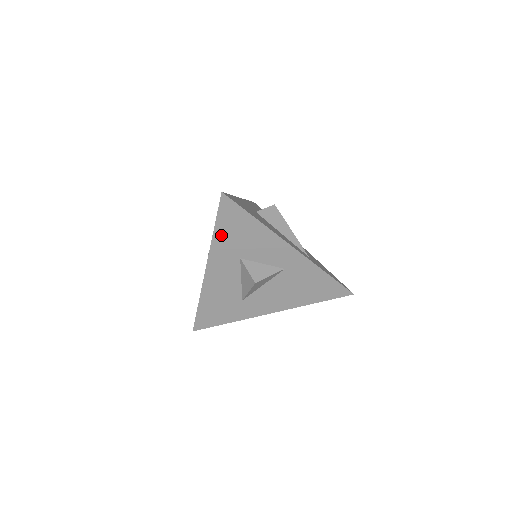
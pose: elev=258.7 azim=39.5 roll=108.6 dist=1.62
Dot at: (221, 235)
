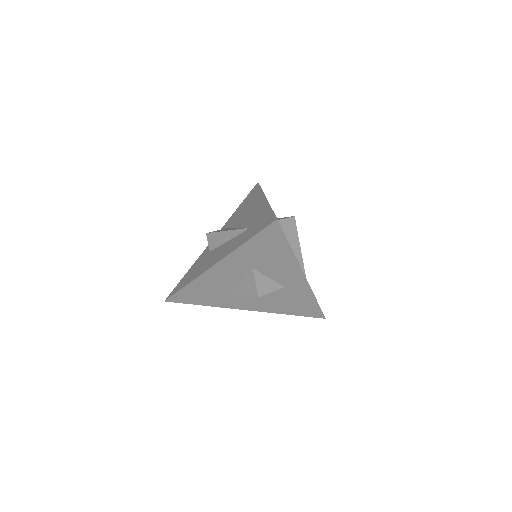
Dot at: (249, 247)
